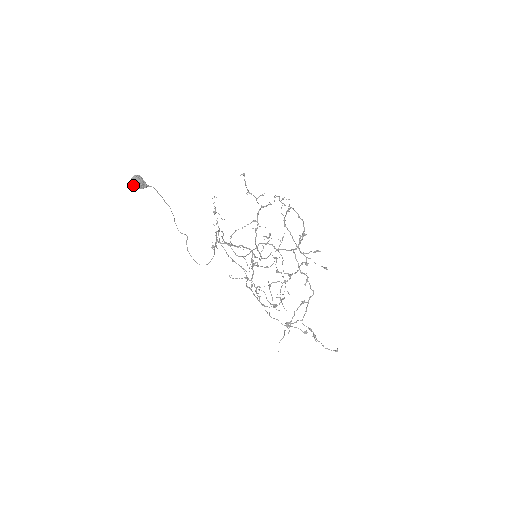
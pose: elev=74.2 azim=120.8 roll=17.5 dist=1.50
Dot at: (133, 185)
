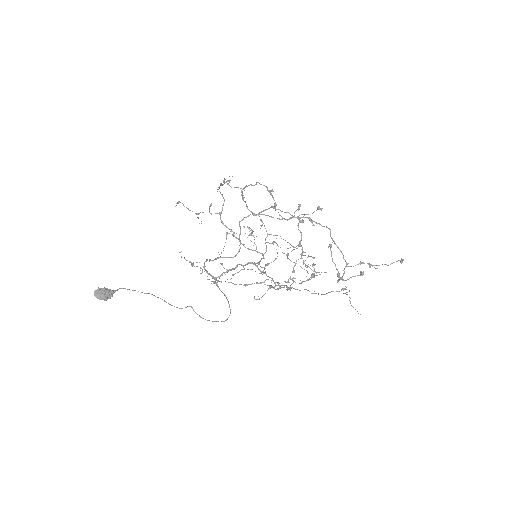
Dot at: occluded
